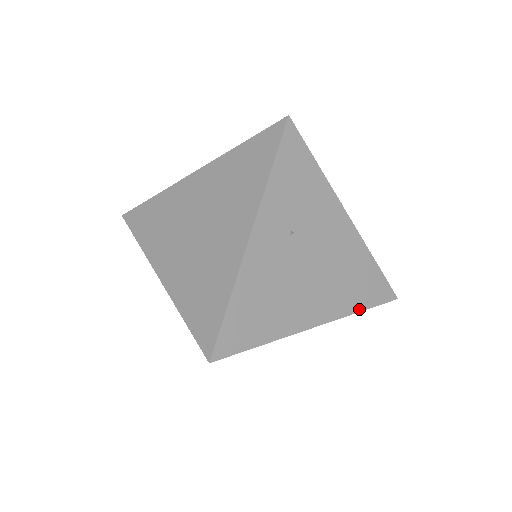
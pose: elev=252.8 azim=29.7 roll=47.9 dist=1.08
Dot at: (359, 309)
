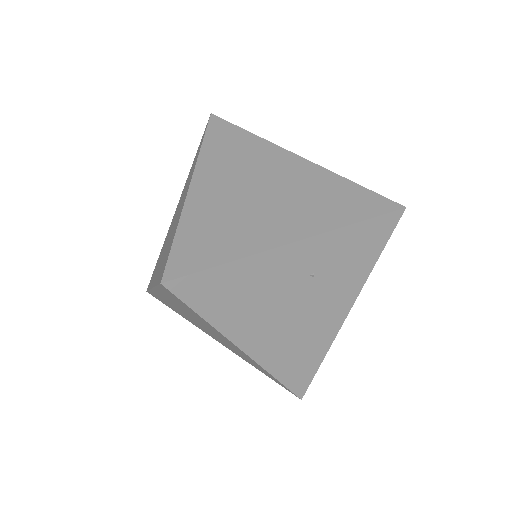
Dot at: (277, 375)
